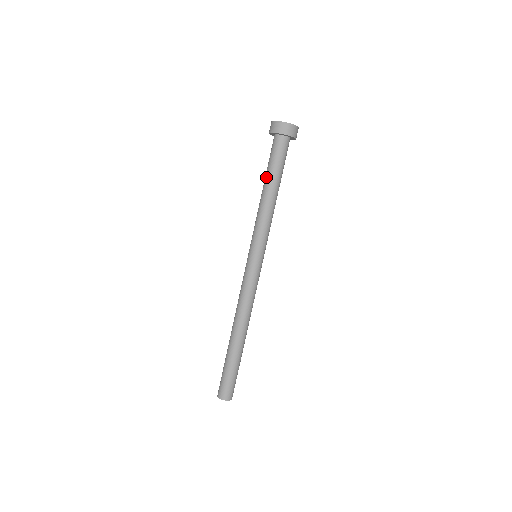
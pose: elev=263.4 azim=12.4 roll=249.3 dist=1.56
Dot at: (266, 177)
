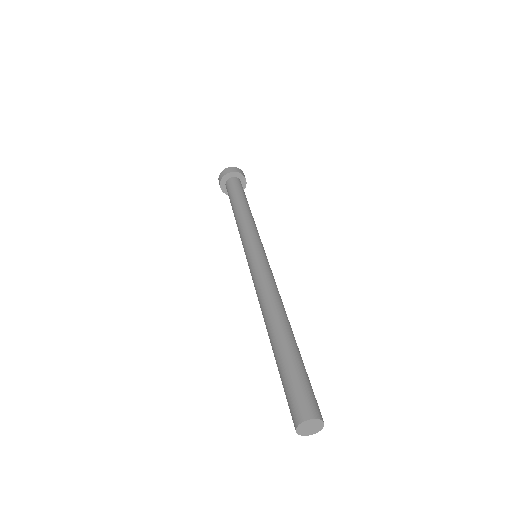
Dot at: (238, 198)
